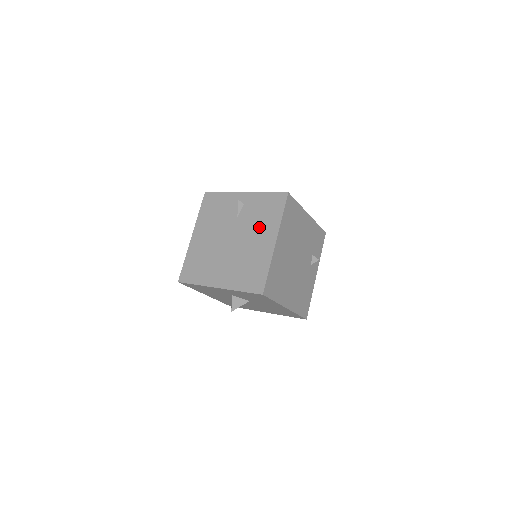
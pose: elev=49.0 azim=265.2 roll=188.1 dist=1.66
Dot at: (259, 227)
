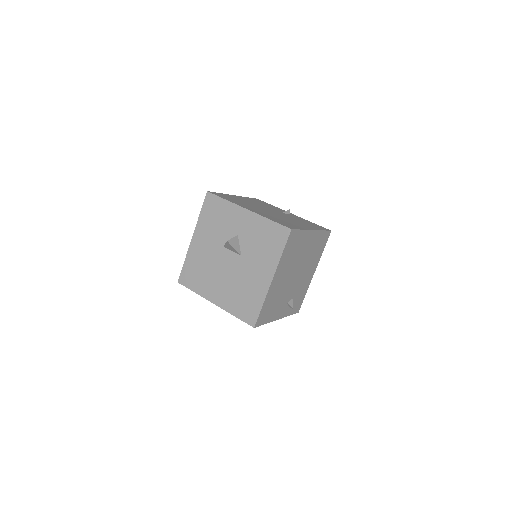
Dot at: (300, 222)
